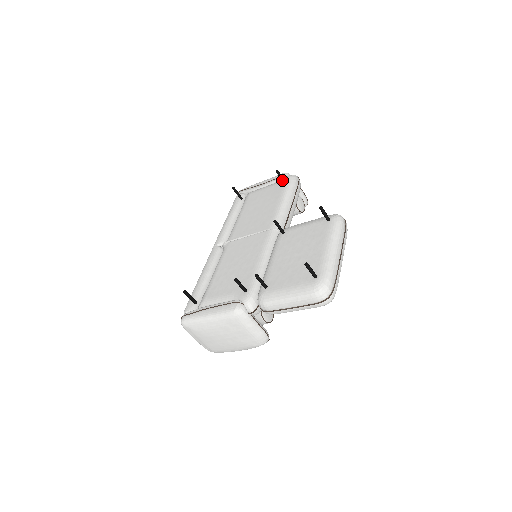
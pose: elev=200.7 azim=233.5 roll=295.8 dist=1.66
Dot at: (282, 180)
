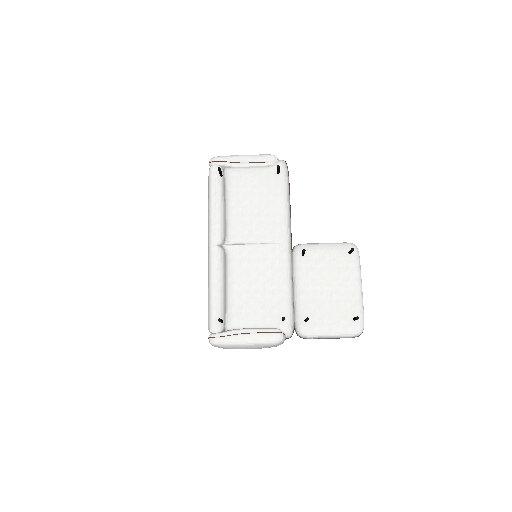
Dot at: (278, 172)
